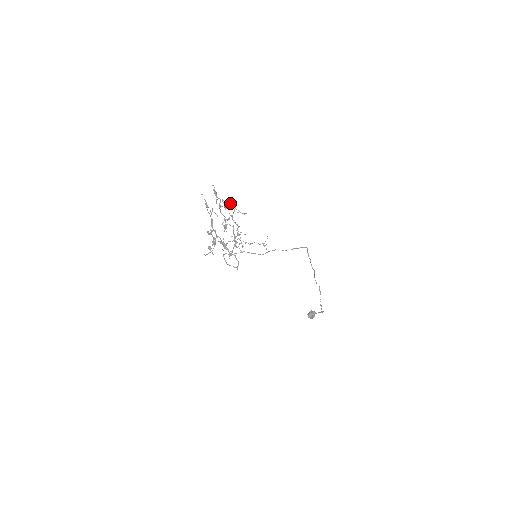
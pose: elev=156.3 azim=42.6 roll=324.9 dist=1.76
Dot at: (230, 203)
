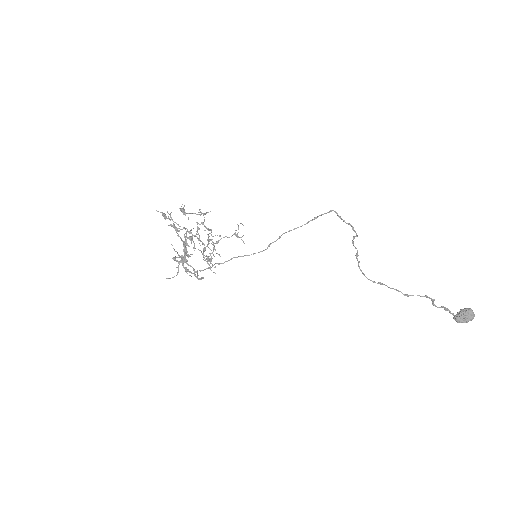
Dot at: (199, 212)
